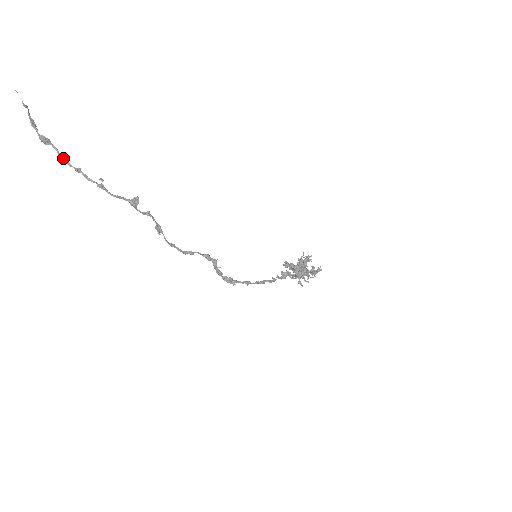
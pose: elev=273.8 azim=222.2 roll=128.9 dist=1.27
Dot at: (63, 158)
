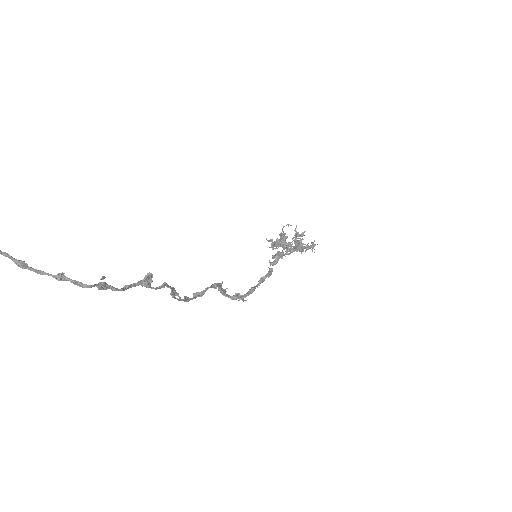
Dot at: (26, 266)
